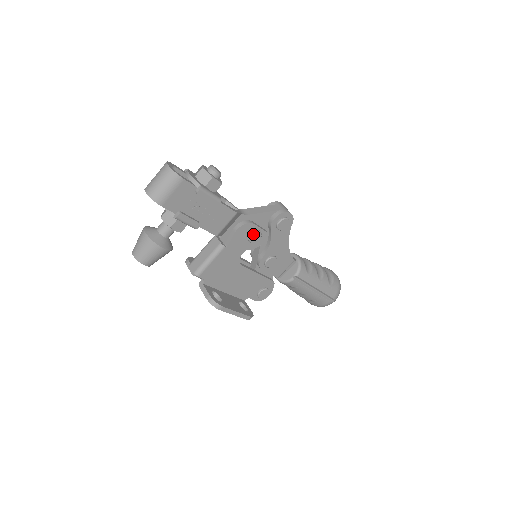
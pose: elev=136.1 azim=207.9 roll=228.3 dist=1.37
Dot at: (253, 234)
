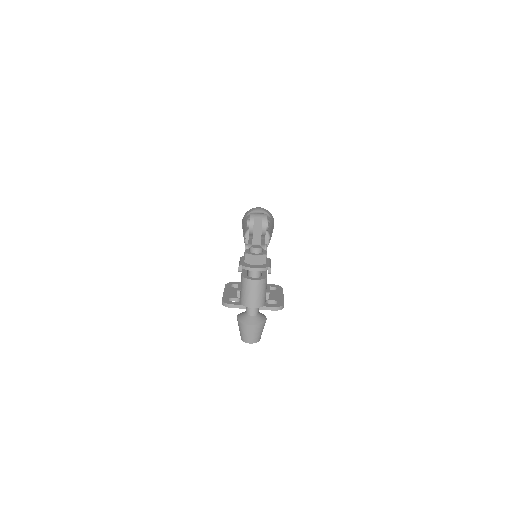
Dot at: (266, 250)
